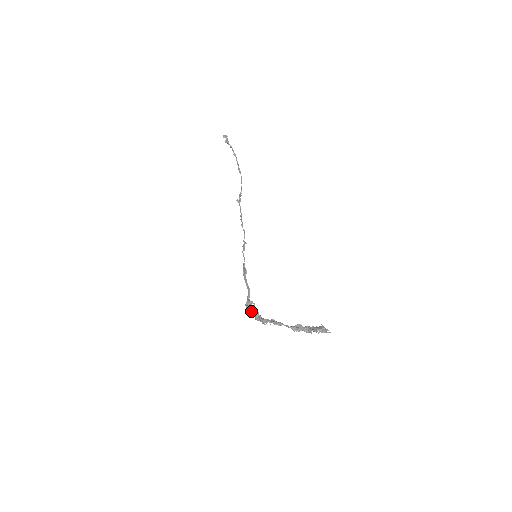
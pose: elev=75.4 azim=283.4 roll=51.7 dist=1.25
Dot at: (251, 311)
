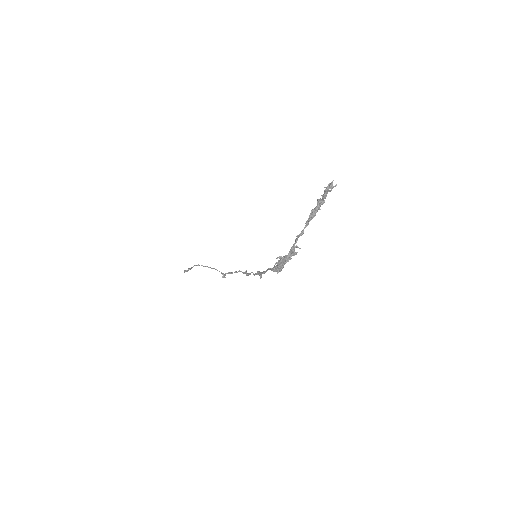
Dot at: (278, 262)
